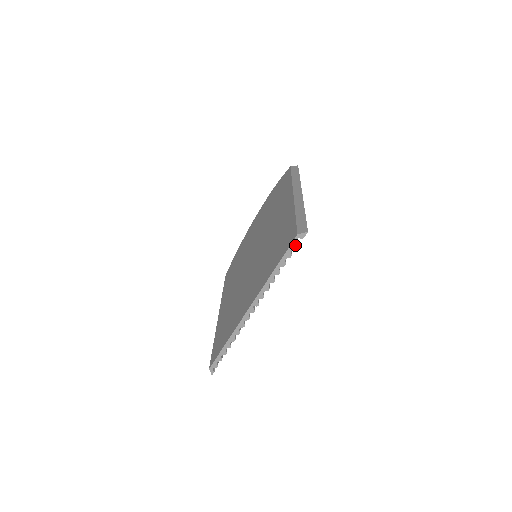
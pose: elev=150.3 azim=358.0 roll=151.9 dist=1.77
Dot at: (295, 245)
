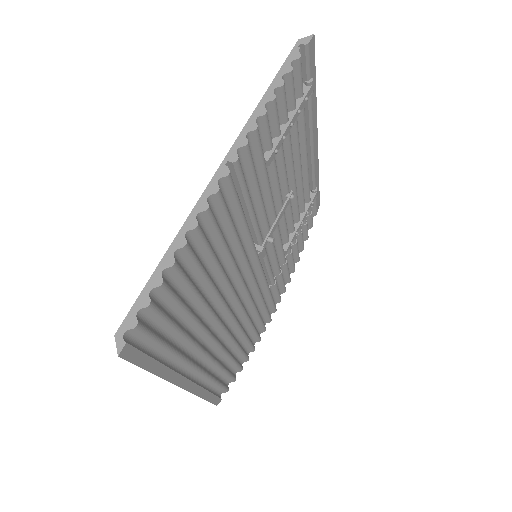
Dot at: (296, 54)
